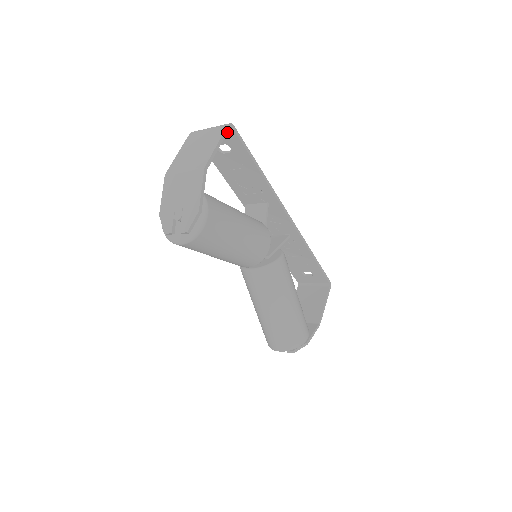
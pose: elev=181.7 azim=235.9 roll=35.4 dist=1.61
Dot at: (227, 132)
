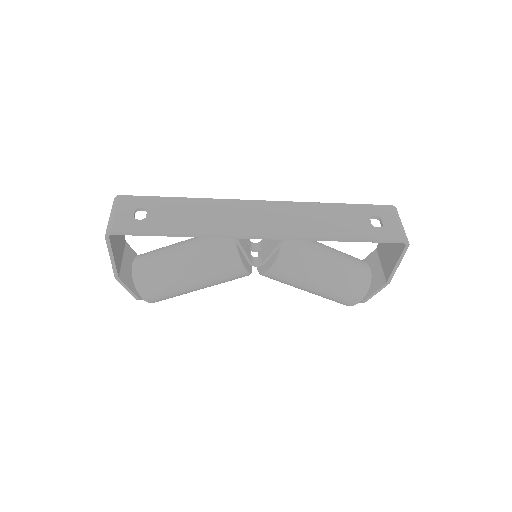
Dot at: (117, 227)
